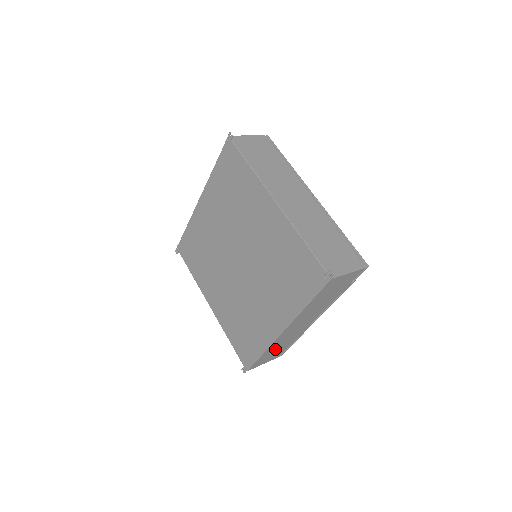
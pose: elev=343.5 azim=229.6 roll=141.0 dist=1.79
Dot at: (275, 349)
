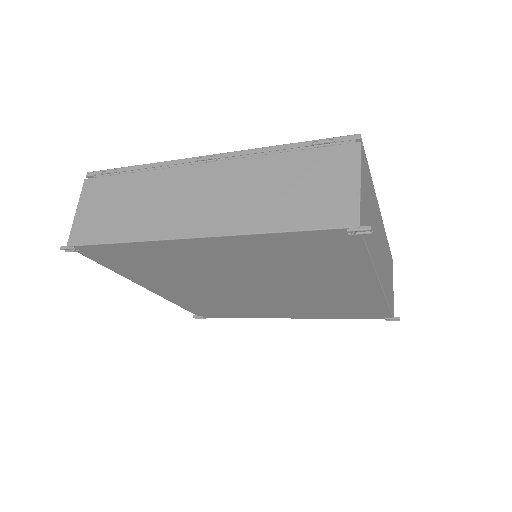
Dot at: occluded
